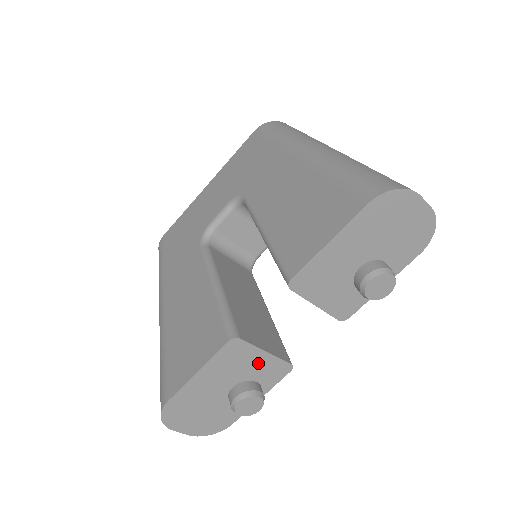
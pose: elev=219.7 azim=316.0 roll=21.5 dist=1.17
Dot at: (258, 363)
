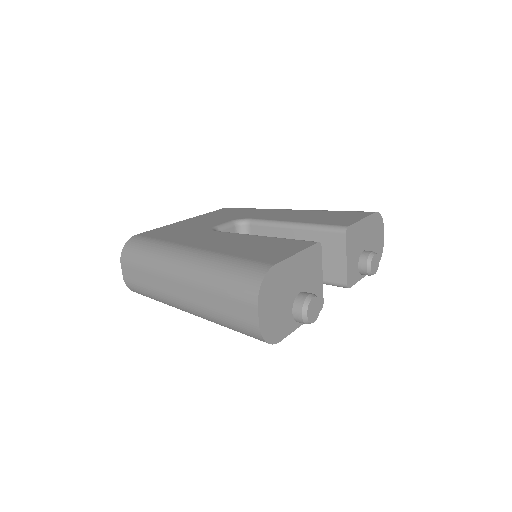
Dot at: (316, 282)
